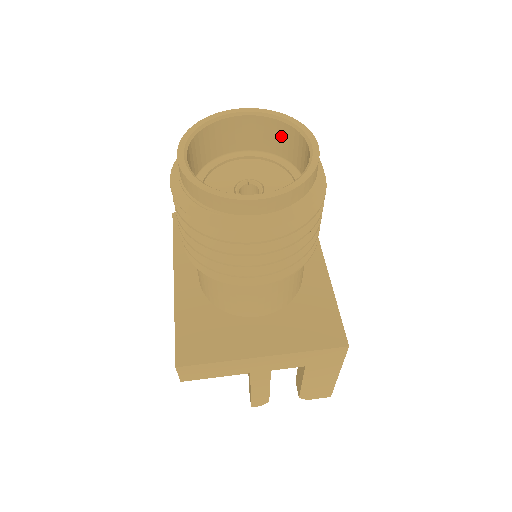
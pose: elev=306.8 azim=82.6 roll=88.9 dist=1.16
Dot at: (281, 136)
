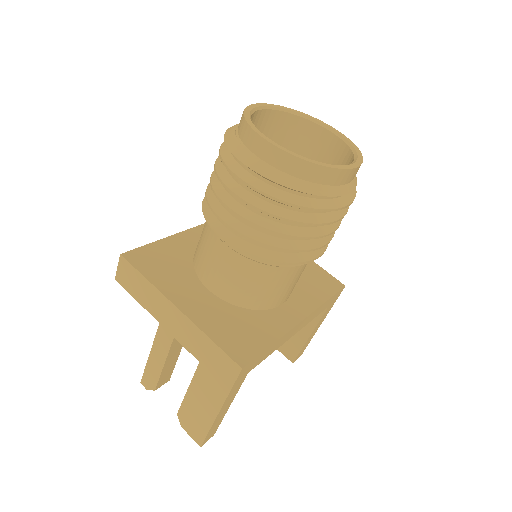
Dot at: (344, 164)
